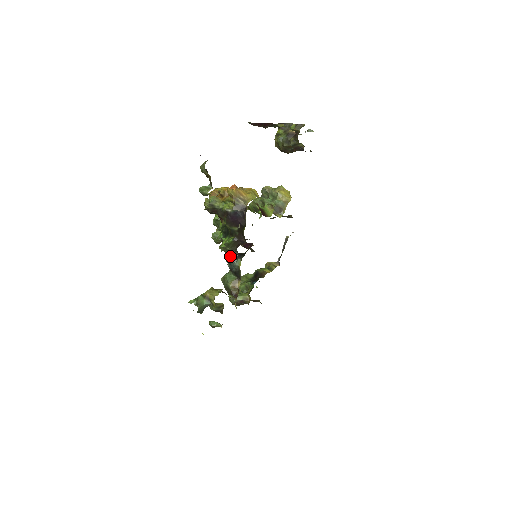
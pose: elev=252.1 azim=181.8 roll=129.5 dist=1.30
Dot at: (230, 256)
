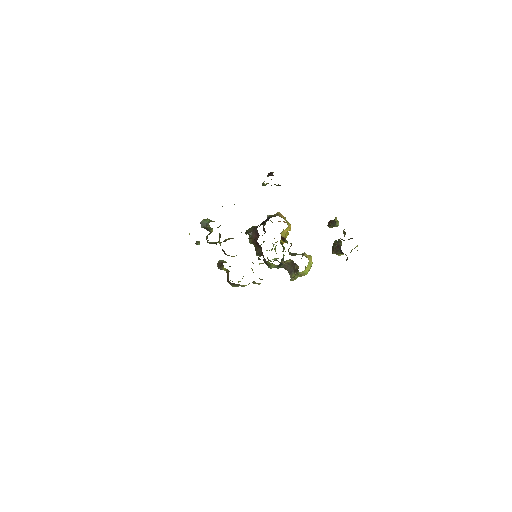
Dot at: occluded
